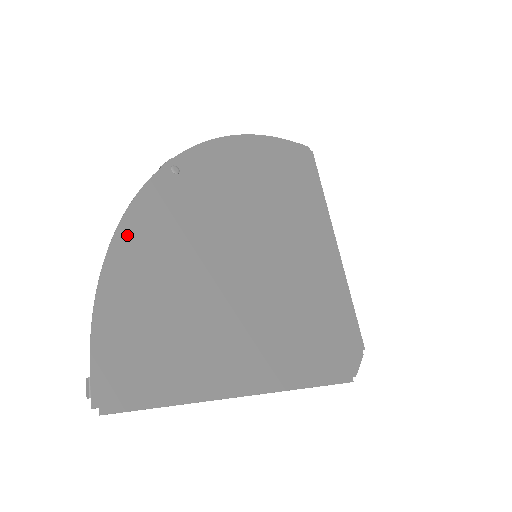
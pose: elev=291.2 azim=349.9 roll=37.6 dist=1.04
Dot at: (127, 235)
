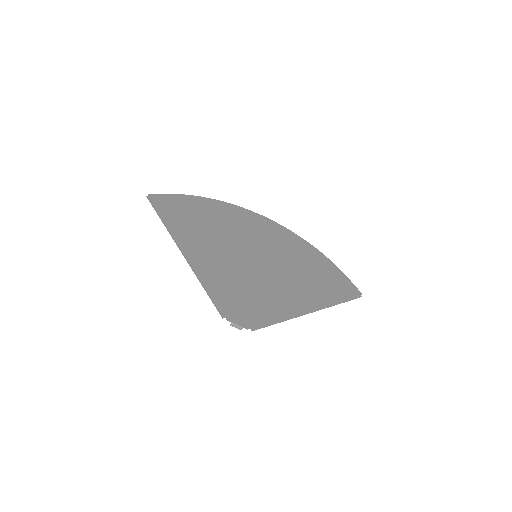
Dot at: (220, 204)
